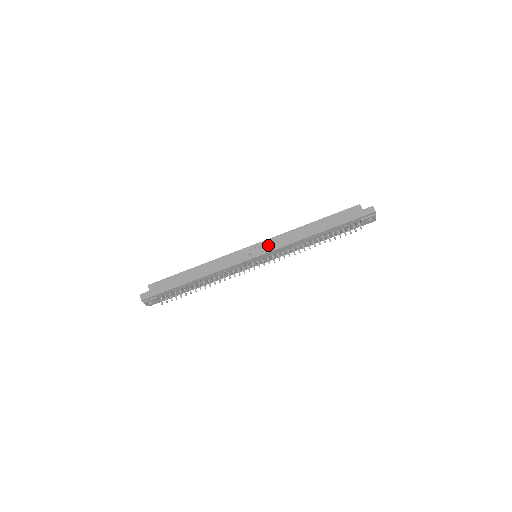
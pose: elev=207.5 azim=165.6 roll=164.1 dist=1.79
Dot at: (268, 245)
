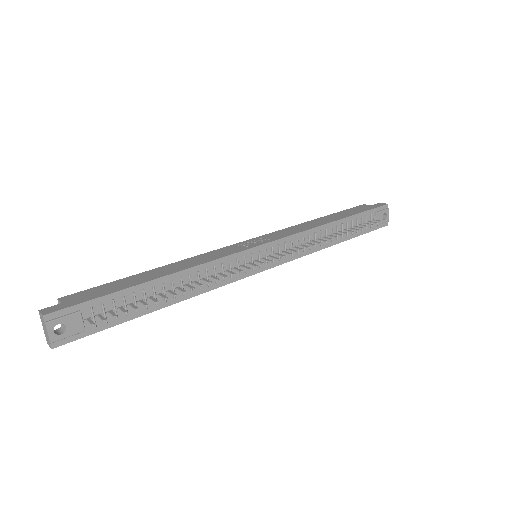
Dot at: (272, 236)
